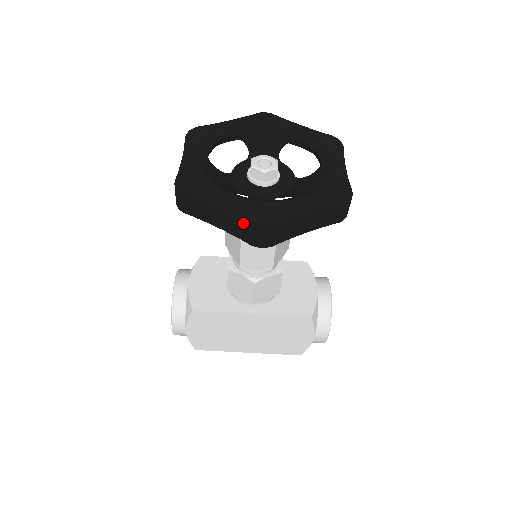
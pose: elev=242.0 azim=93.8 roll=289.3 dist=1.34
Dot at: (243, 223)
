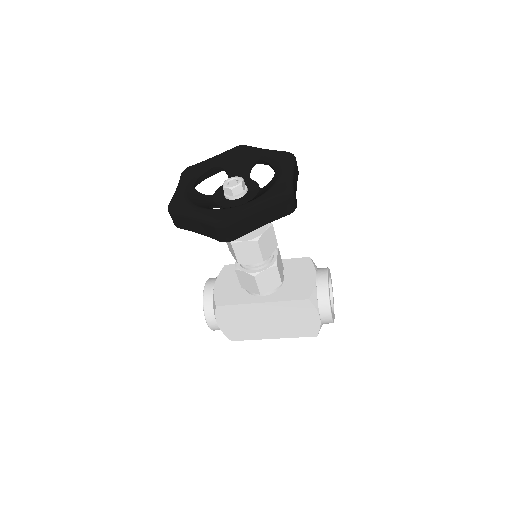
Dot at: (210, 226)
